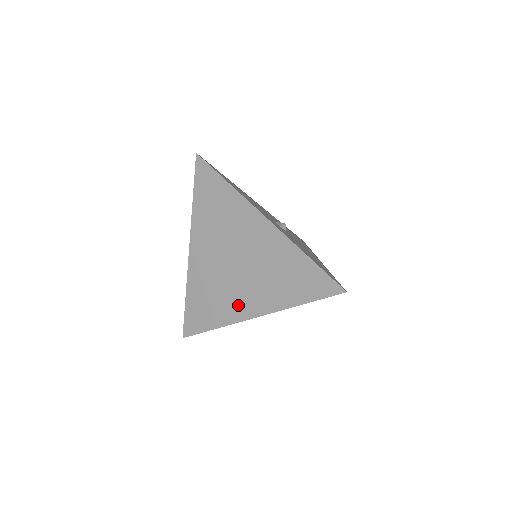
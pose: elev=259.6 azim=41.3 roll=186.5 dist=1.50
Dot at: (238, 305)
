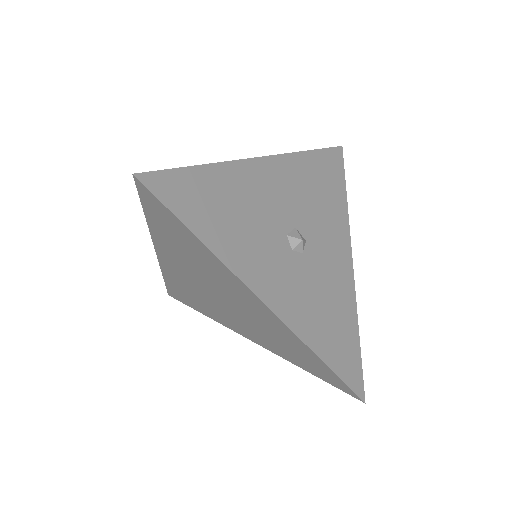
Dot at: (229, 322)
